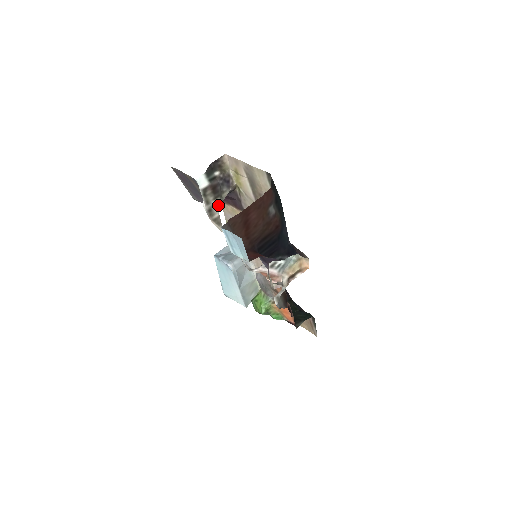
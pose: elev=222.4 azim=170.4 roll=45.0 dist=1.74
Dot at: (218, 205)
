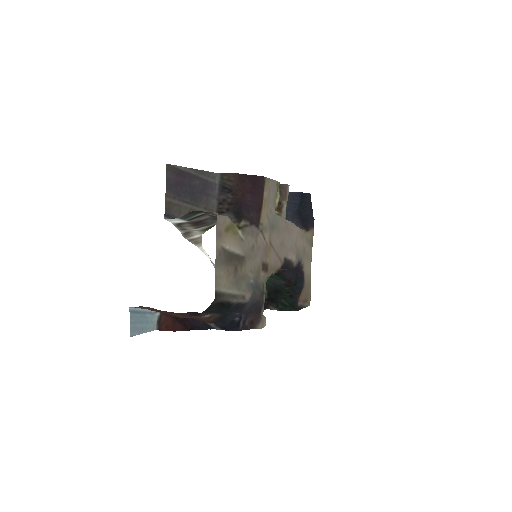
Dot at: (203, 230)
